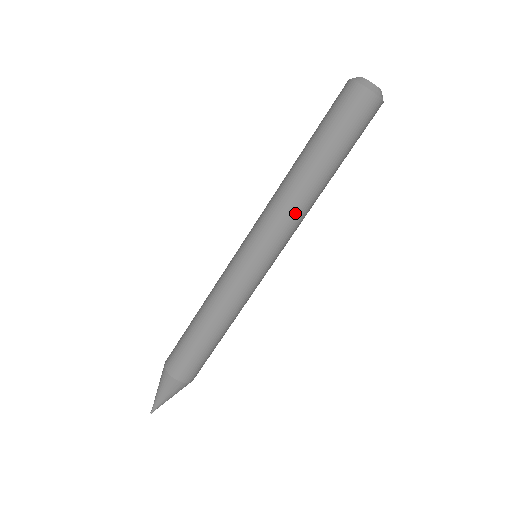
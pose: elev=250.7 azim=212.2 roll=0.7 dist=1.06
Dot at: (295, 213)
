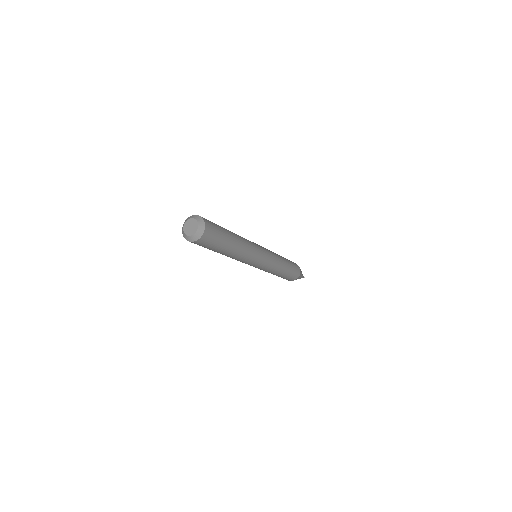
Dot at: (248, 251)
